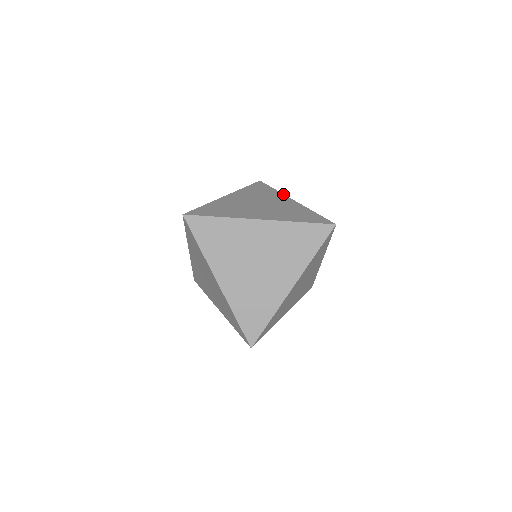
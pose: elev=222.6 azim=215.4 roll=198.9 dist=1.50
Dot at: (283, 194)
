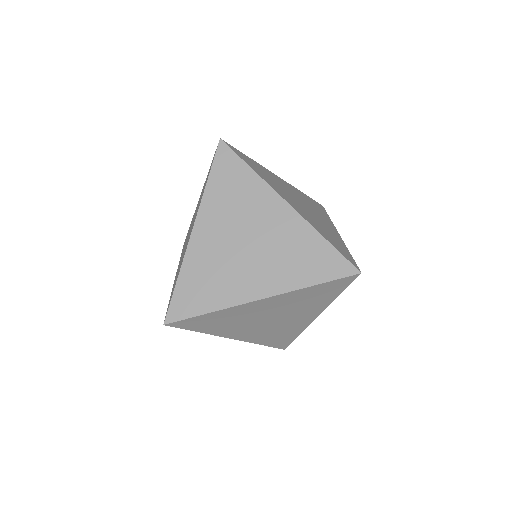
Dot at: occluded
